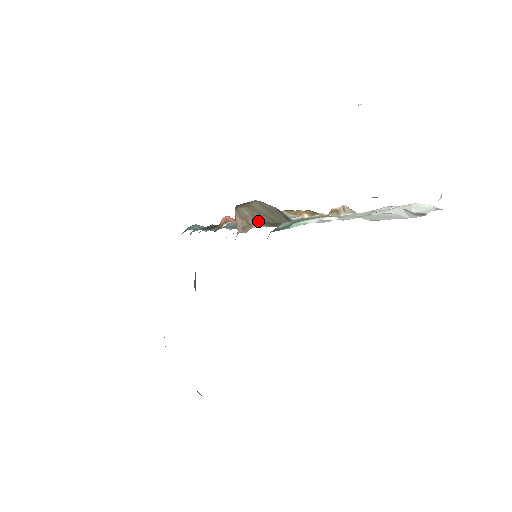
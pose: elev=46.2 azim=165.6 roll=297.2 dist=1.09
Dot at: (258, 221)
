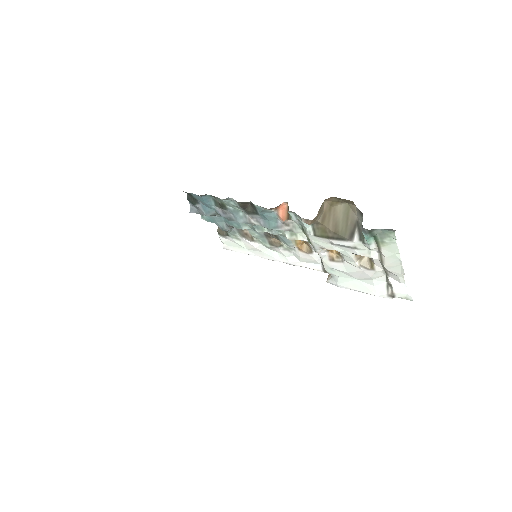
Dot at: (321, 222)
